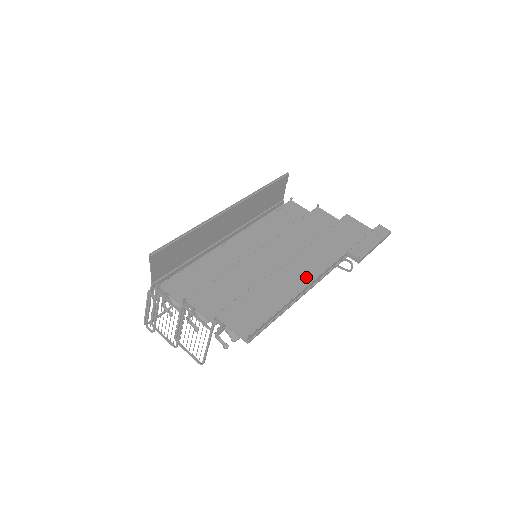
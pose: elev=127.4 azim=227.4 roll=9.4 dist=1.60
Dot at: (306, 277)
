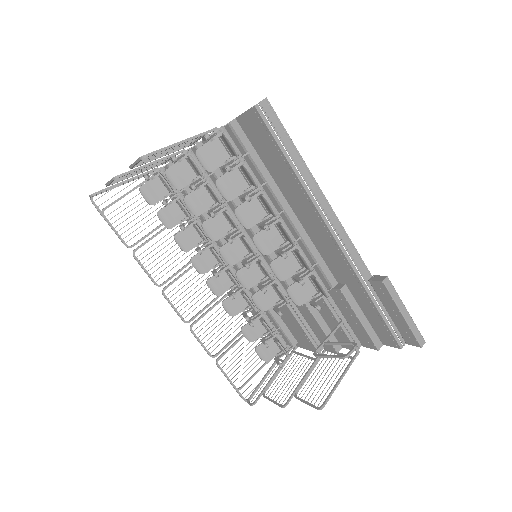
Dot at: (320, 229)
